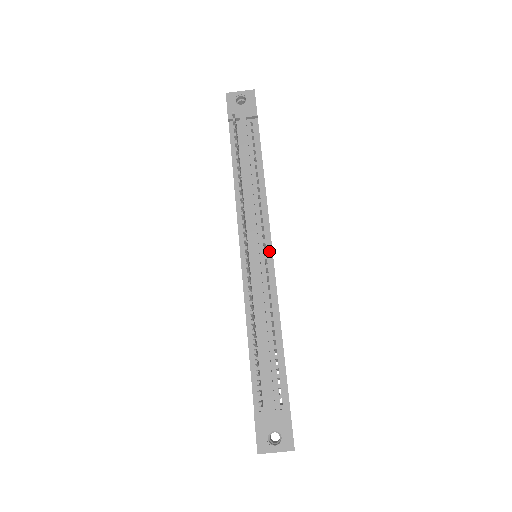
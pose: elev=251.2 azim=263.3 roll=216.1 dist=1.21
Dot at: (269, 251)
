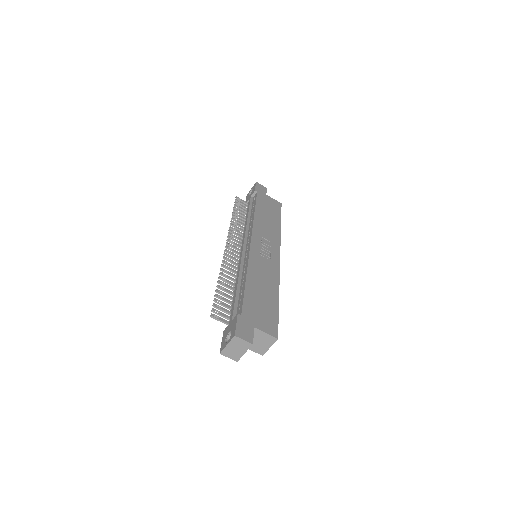
Dot at: (249, 243)
